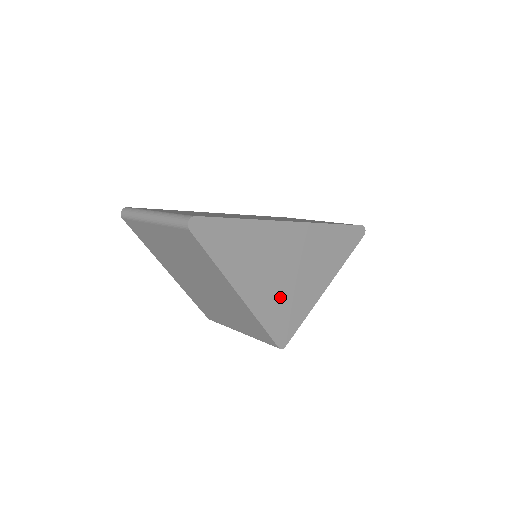
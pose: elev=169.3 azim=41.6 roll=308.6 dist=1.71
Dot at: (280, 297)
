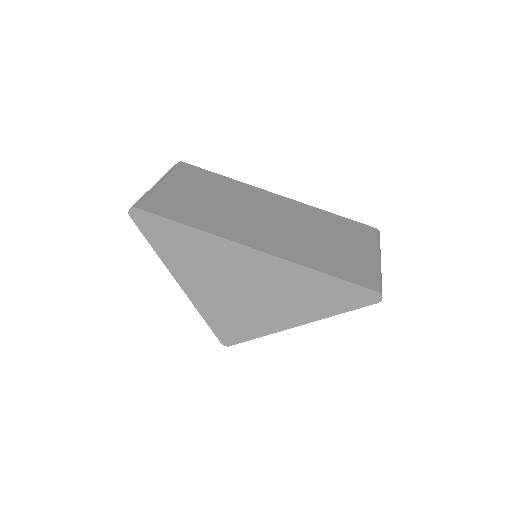
Dot at: (228, 306)
